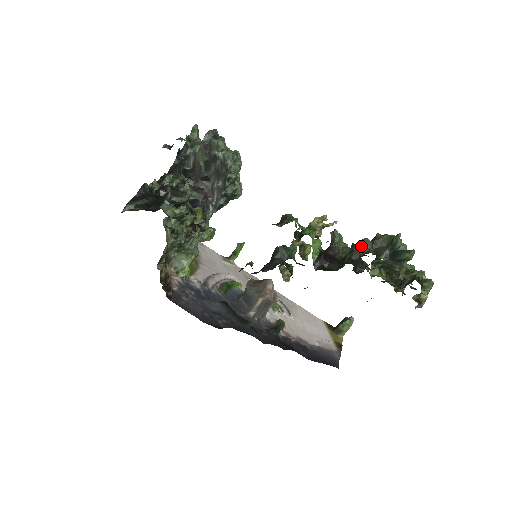
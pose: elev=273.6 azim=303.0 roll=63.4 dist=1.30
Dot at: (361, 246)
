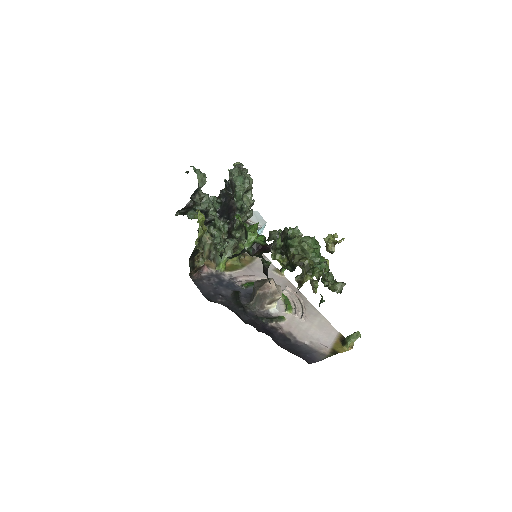
Dot at: (269, 235)
